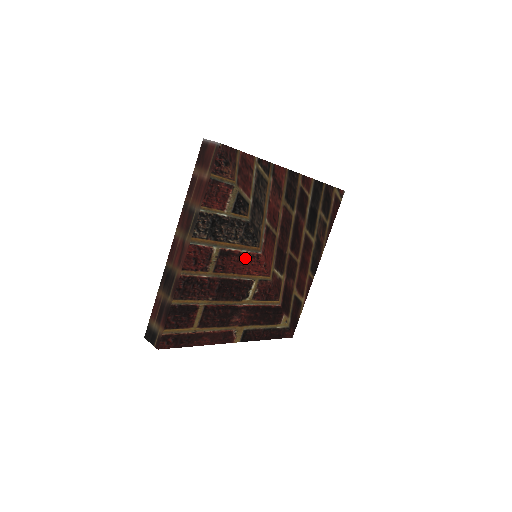
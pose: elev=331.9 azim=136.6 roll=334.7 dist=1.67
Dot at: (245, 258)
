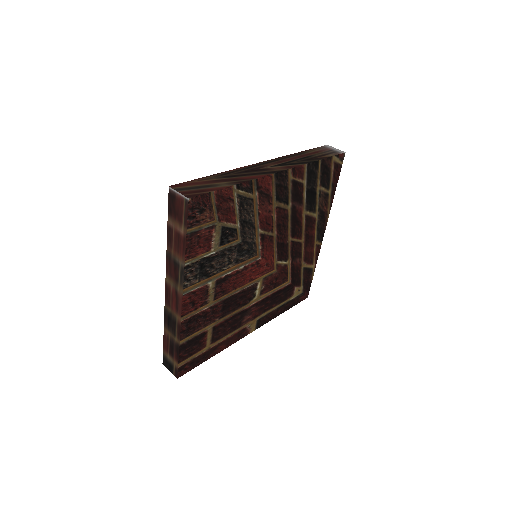
Dot at: (244, 271)
